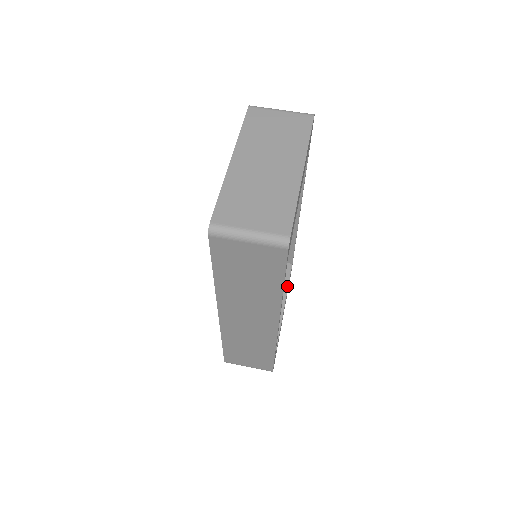
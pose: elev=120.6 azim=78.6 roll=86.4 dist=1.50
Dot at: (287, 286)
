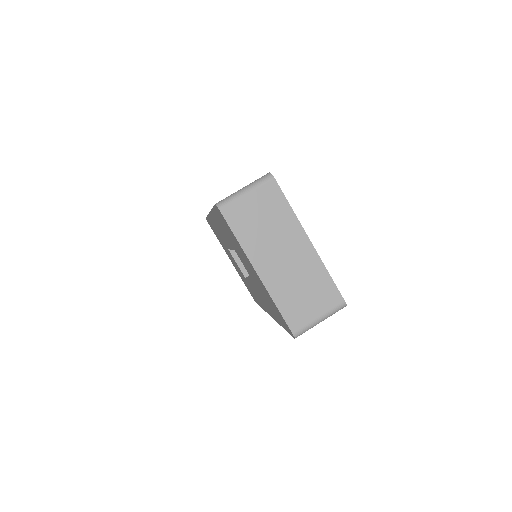
Dot at: occluded
